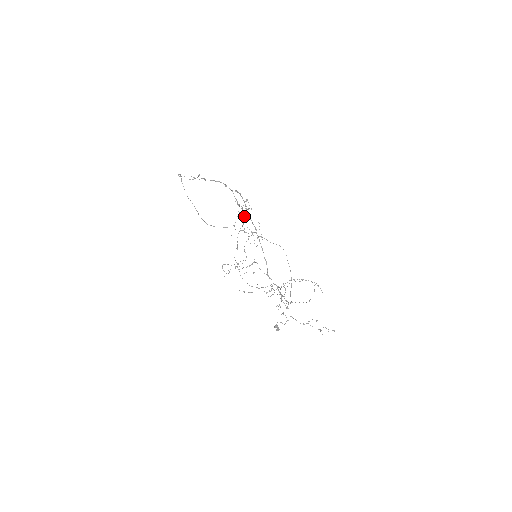
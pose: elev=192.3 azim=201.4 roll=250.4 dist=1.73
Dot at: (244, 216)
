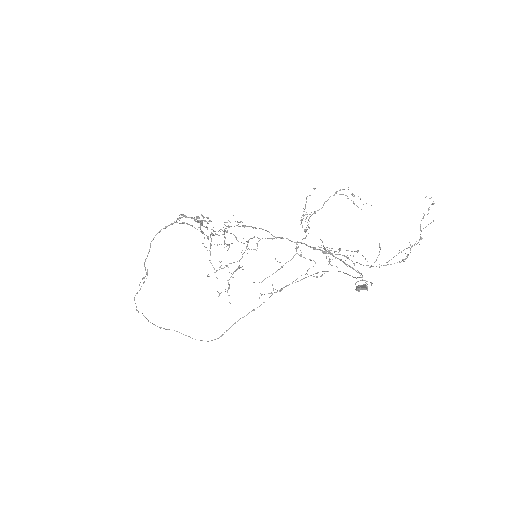
Dot at: occluded
